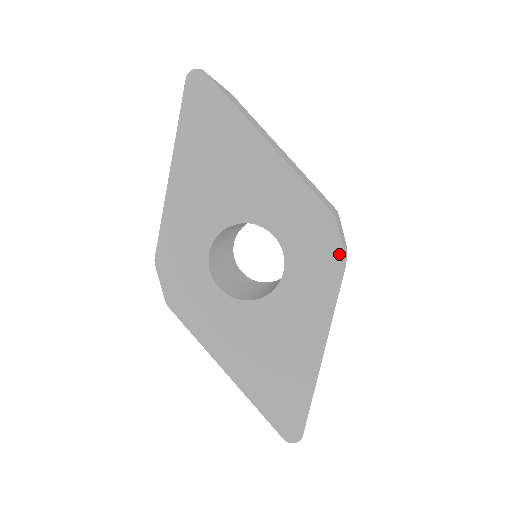
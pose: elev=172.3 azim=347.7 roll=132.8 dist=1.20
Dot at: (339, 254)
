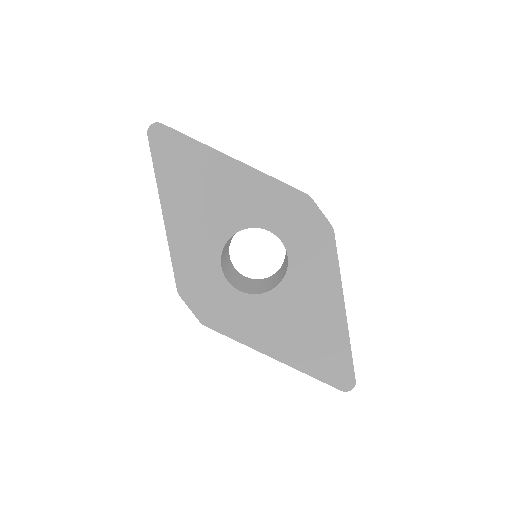
Dot at: (325, 224)
